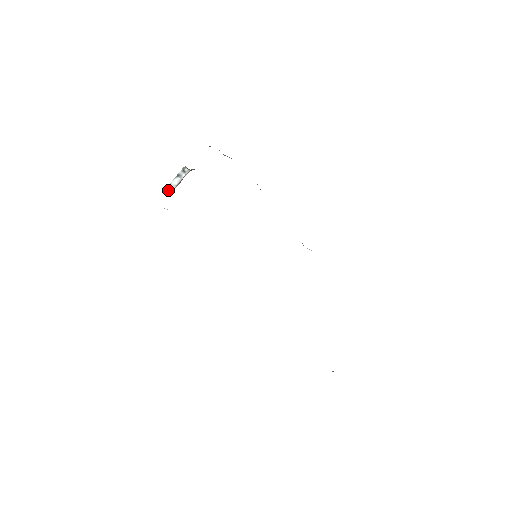
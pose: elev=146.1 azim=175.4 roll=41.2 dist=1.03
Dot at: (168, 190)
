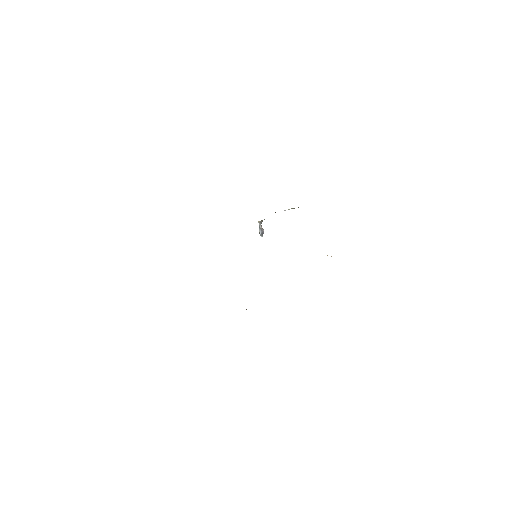
Dot at: (261, 236)
